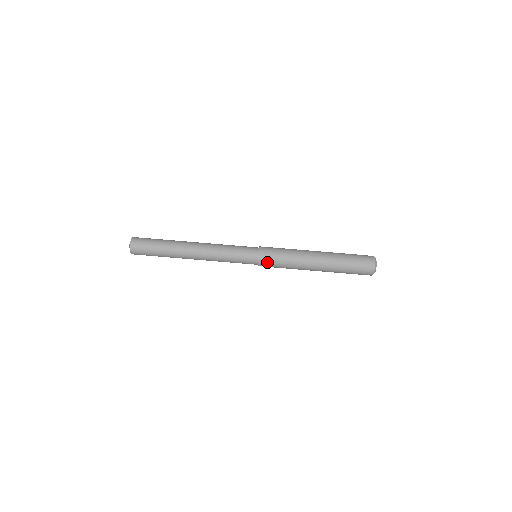
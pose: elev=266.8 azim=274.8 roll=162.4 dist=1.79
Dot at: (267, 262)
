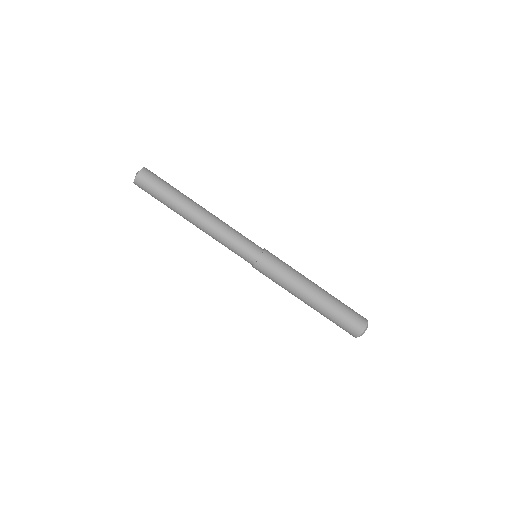
Dot at: (260, 272)
